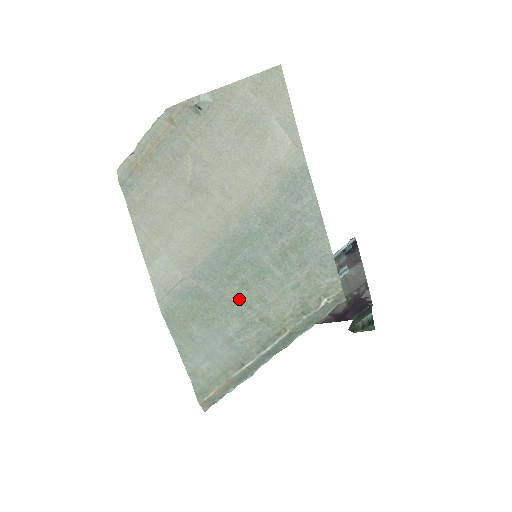
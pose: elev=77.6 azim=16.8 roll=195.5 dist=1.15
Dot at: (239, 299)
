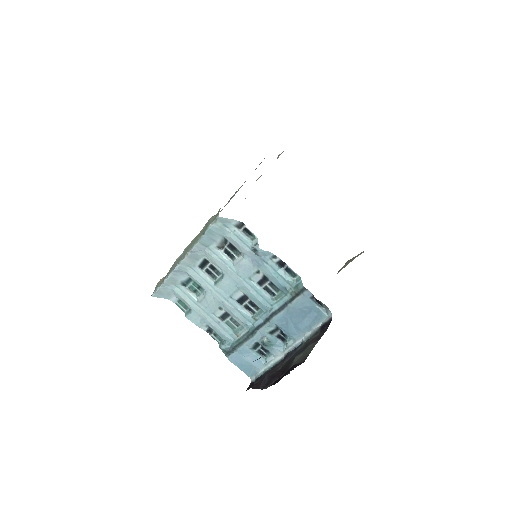
Dot at: occluded
